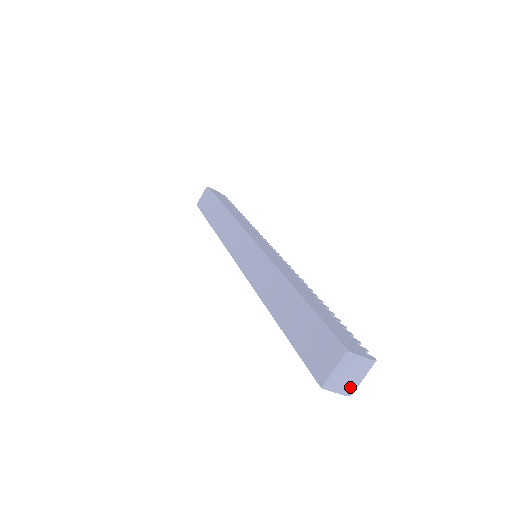
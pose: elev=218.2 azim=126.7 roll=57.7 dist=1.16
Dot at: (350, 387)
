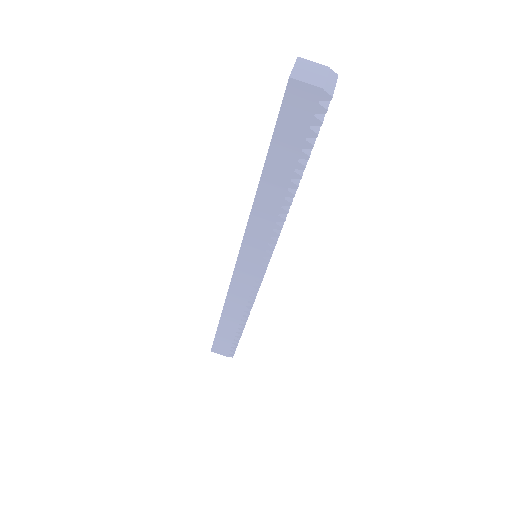
Dot at: (322, 83)
